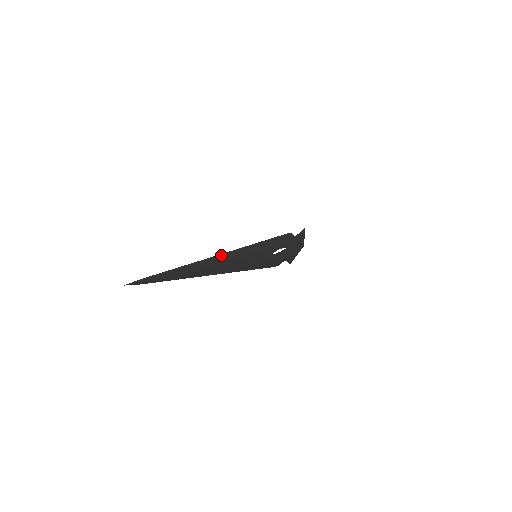
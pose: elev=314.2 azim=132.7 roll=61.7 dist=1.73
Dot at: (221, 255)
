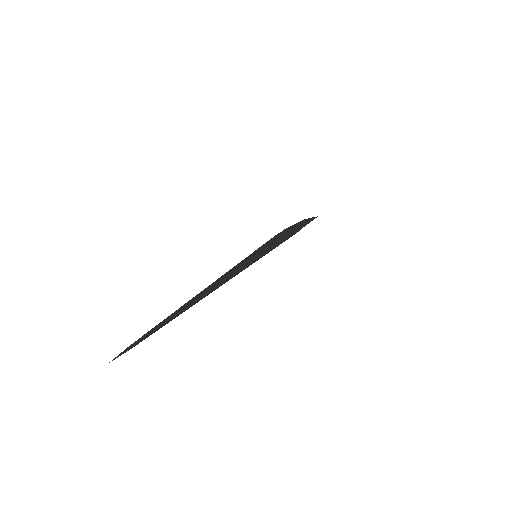
Dot at: (224, 282)
